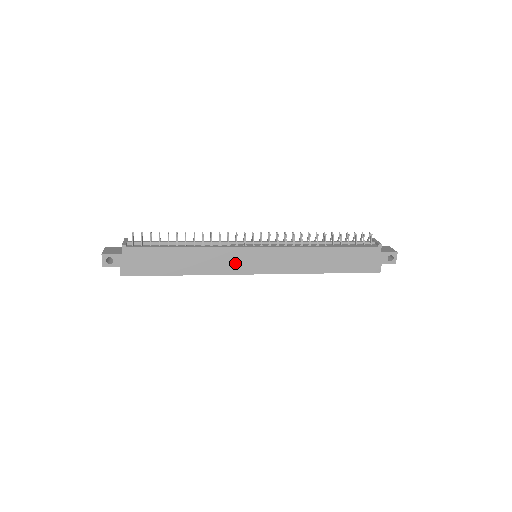
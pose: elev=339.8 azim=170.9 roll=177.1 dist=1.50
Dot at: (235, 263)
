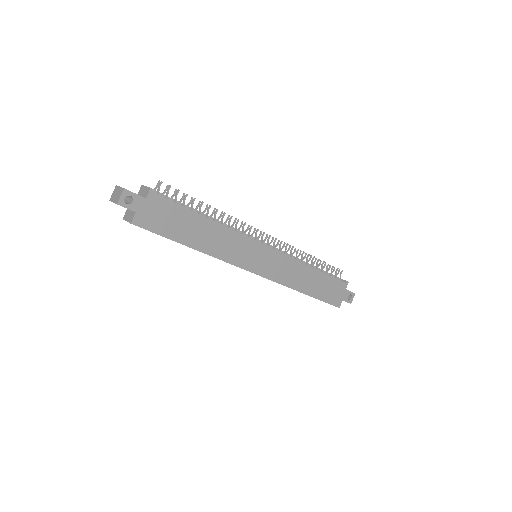
Dot at: (243, 255)
